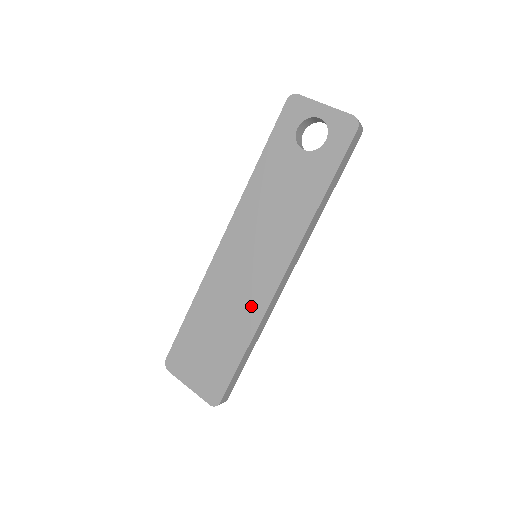
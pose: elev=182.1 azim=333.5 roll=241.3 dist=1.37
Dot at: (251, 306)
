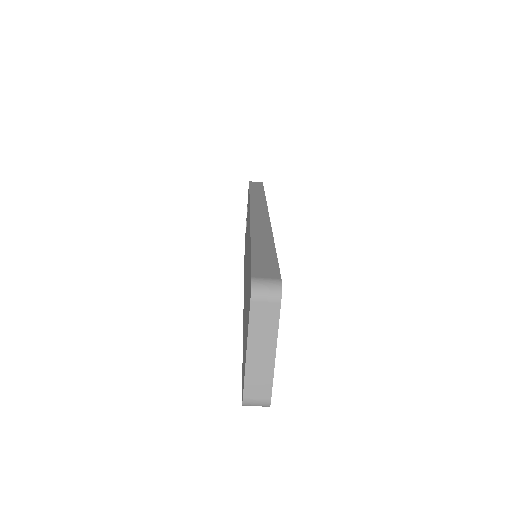
Dot at: (248, 246)
